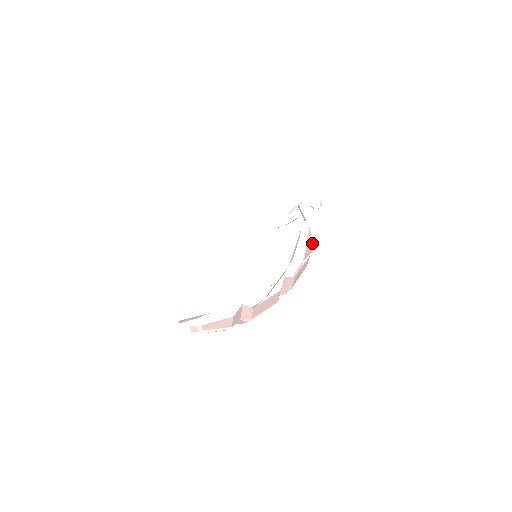
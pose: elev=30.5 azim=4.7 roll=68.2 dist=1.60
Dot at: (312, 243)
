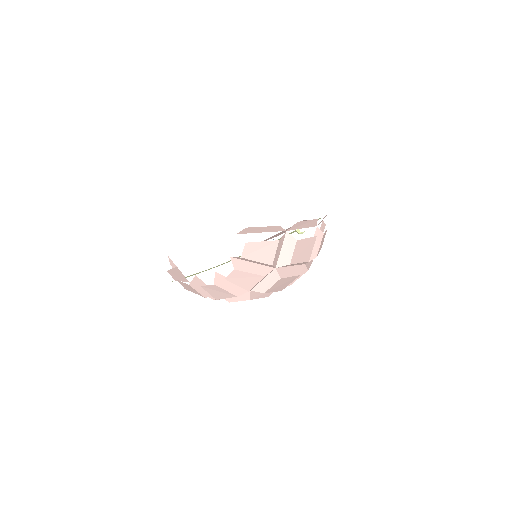
Dot at: (323, 225)
